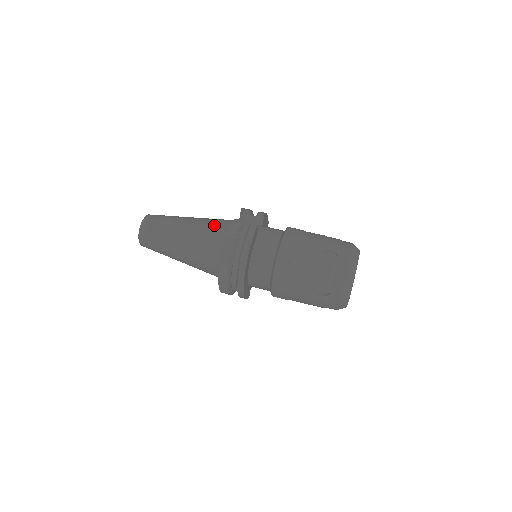
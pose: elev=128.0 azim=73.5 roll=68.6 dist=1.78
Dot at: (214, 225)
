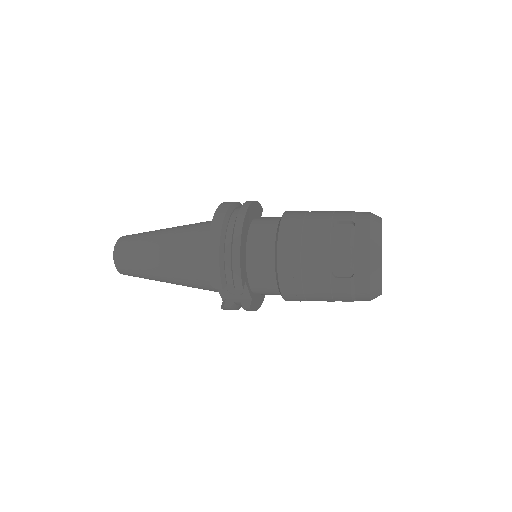
Dot at: occluded
